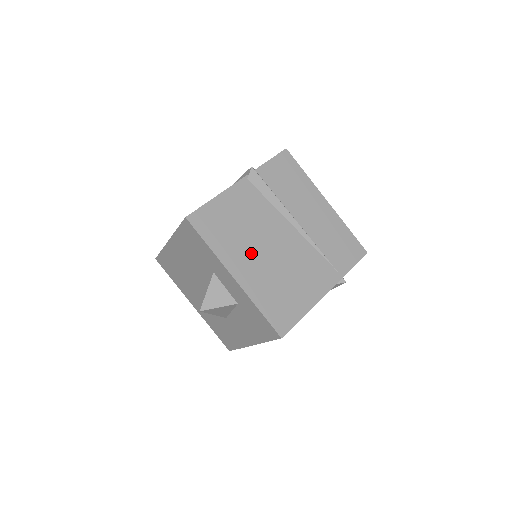
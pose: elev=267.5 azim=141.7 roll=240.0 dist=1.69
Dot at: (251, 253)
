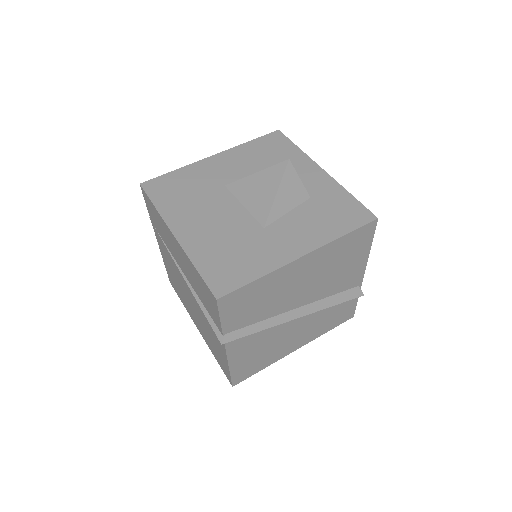
Dot at: occluded
